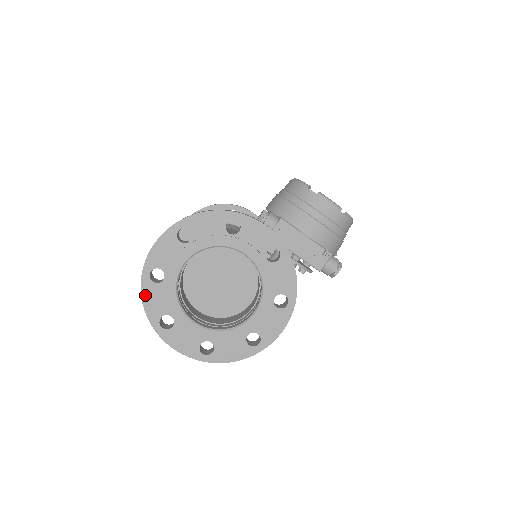
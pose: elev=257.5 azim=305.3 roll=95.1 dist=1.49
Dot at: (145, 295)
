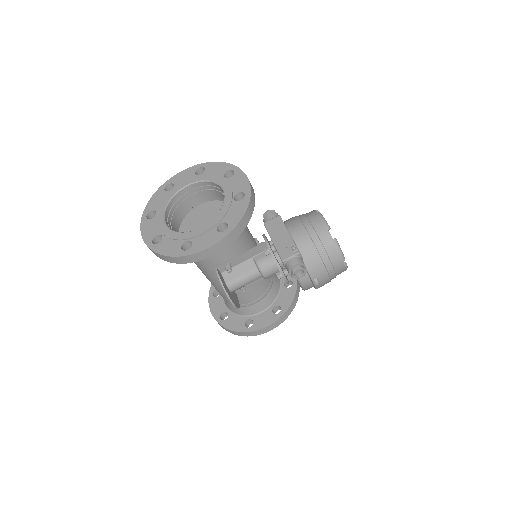
Dot at: (155, 196)
